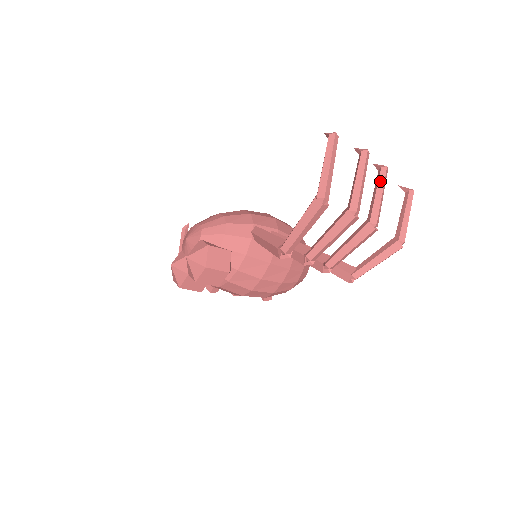
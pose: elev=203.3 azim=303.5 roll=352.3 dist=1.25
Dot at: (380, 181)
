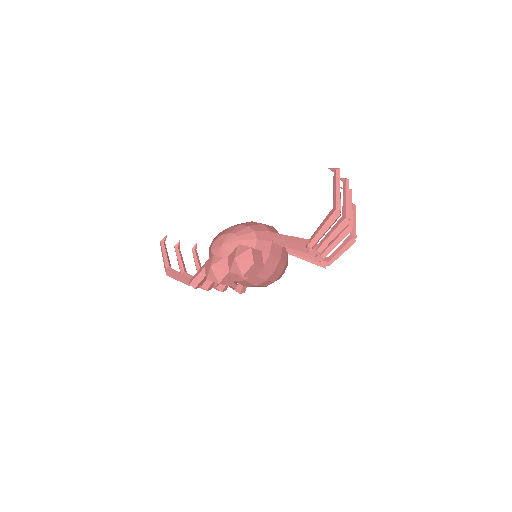
Dot at: (350, 199)
